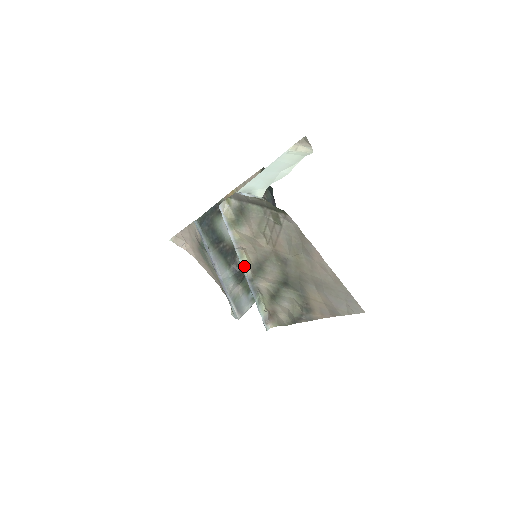
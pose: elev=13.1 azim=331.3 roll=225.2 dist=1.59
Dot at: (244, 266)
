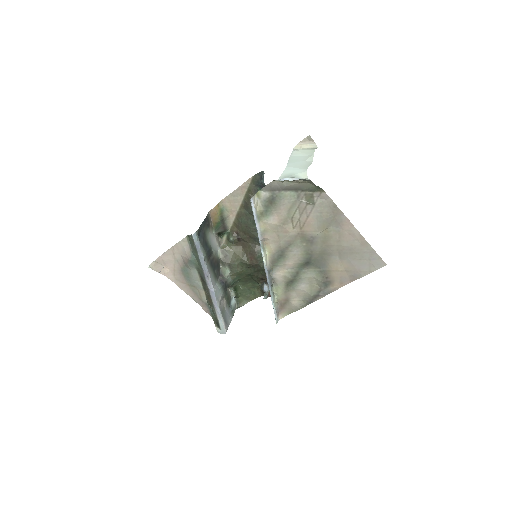
Dot at: (265, 258)
